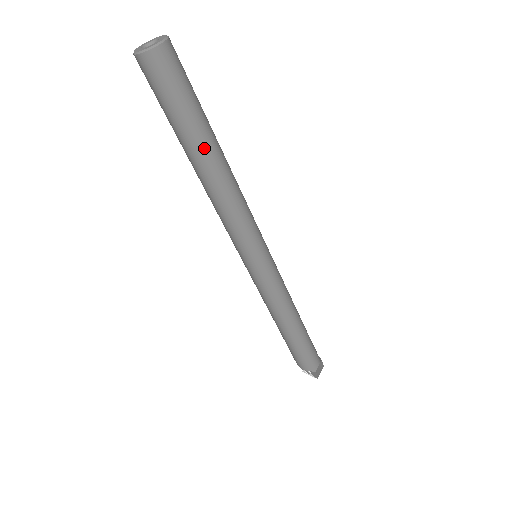
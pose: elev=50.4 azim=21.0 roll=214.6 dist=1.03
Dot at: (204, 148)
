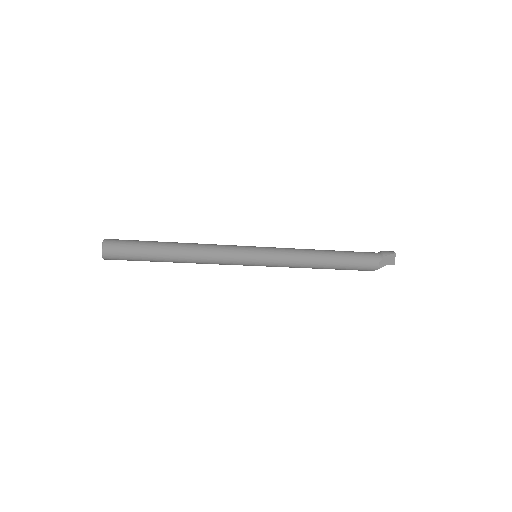
Dot at: (164, 259)
